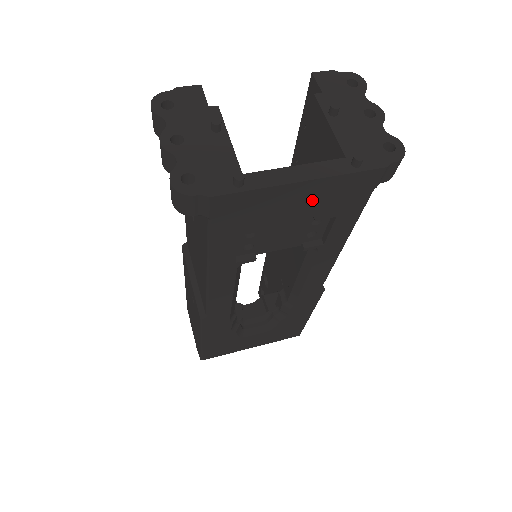
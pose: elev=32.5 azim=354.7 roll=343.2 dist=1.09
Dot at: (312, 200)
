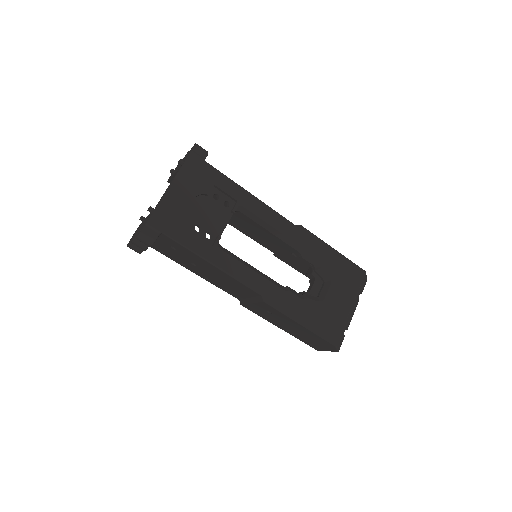
Dot at: (189, 188)
